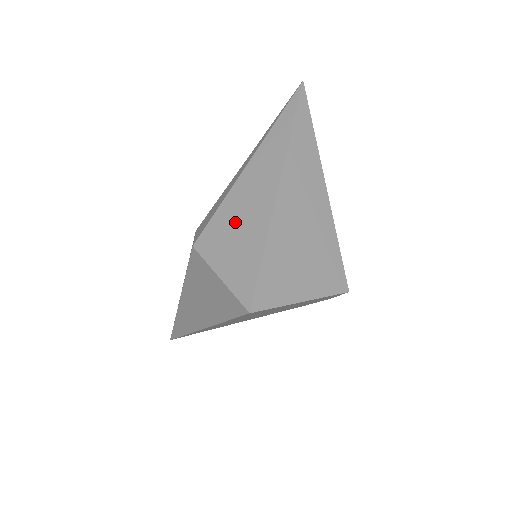
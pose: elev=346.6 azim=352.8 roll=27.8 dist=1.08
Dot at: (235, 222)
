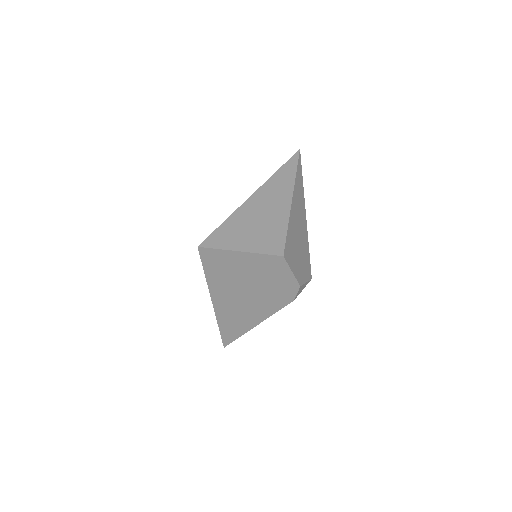
Dot at: occluded
